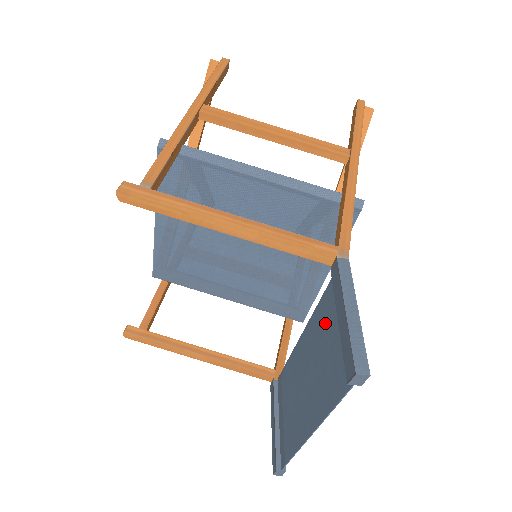
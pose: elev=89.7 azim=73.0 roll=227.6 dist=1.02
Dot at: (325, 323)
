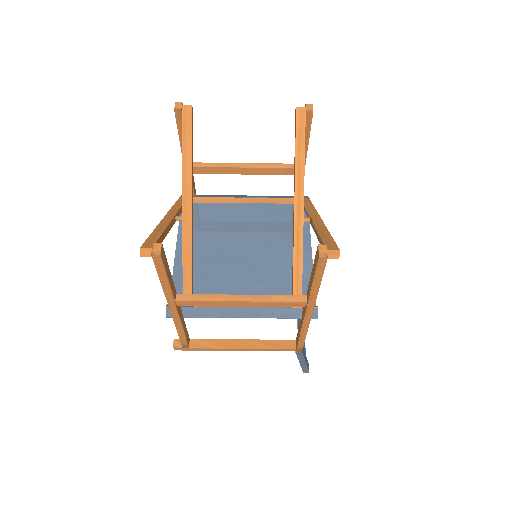
Dot at: occluded
